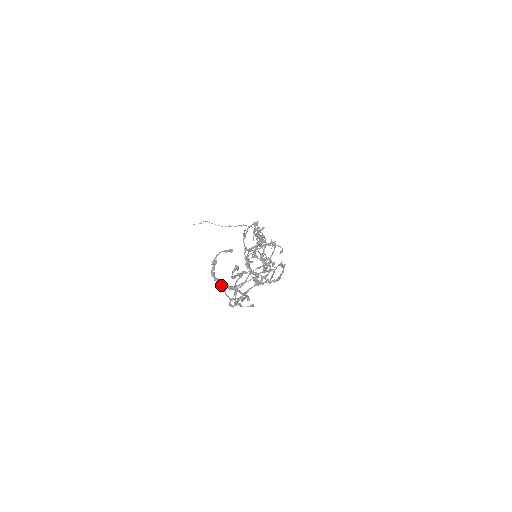
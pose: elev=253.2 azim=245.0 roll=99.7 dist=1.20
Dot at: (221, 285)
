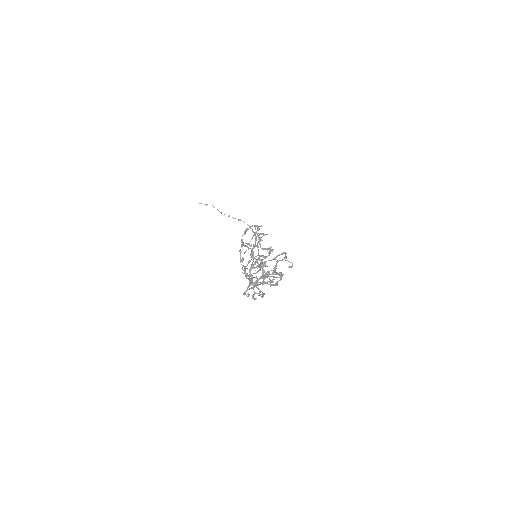
Dot at: occluded
